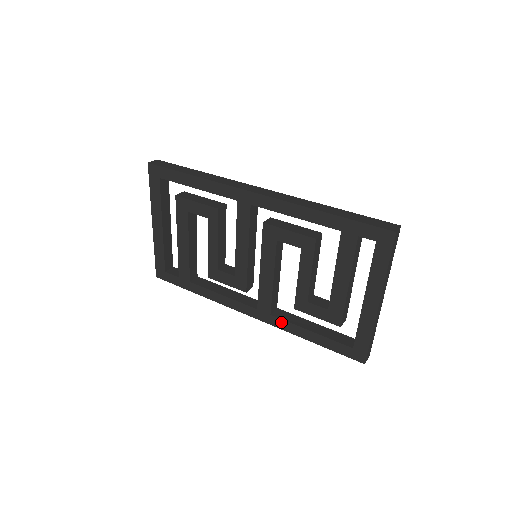
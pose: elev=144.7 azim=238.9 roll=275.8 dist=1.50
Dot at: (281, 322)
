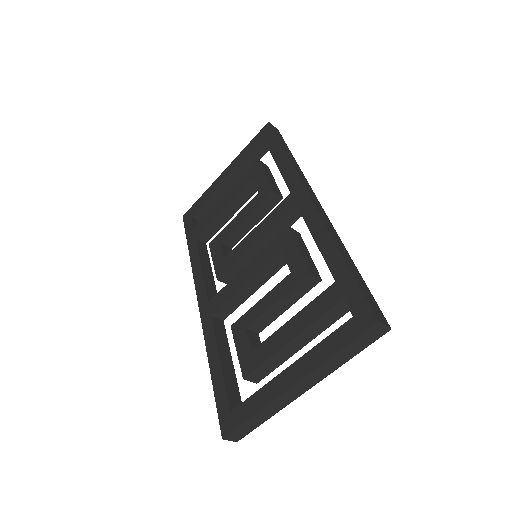
Dot at: (211, 330)
